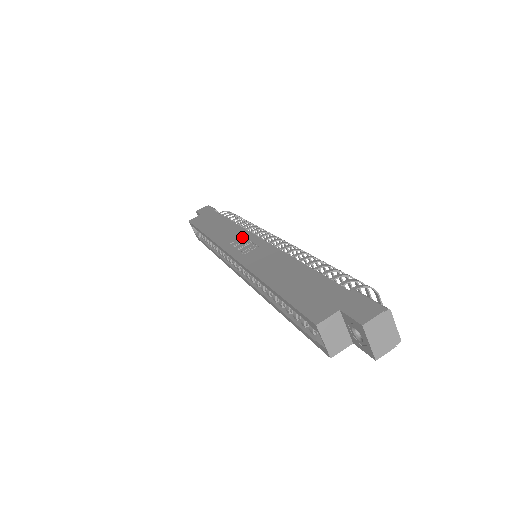
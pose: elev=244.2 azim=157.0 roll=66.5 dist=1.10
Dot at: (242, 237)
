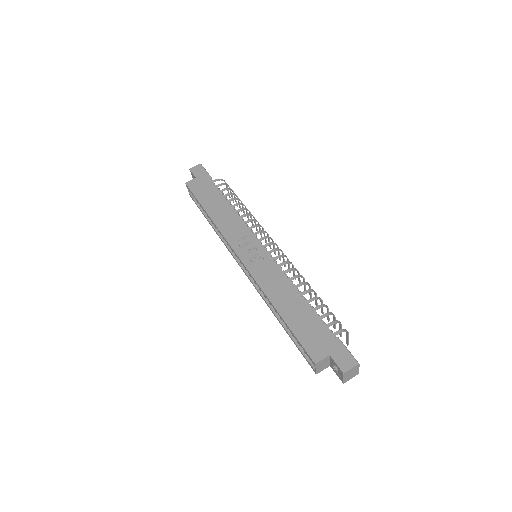
Dot at: (246, 237)
